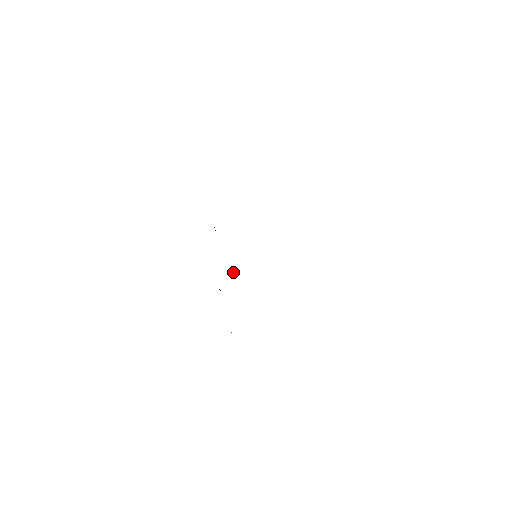
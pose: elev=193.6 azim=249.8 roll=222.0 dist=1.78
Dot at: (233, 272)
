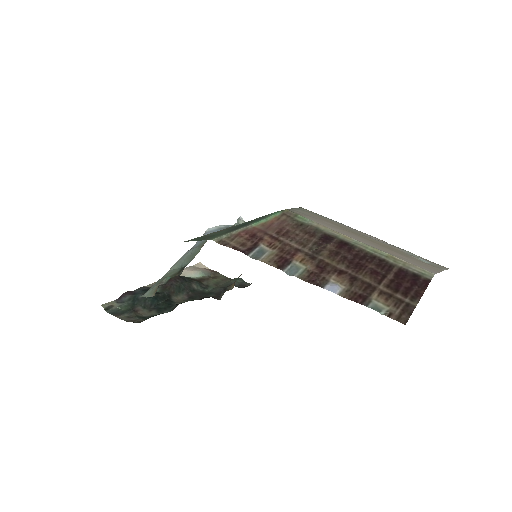
Dot at: (237, 222)
